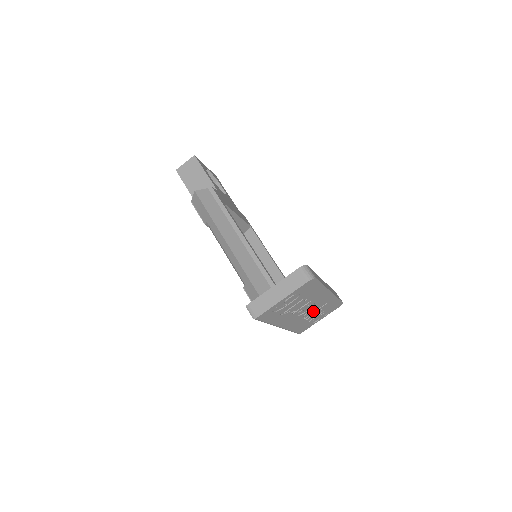
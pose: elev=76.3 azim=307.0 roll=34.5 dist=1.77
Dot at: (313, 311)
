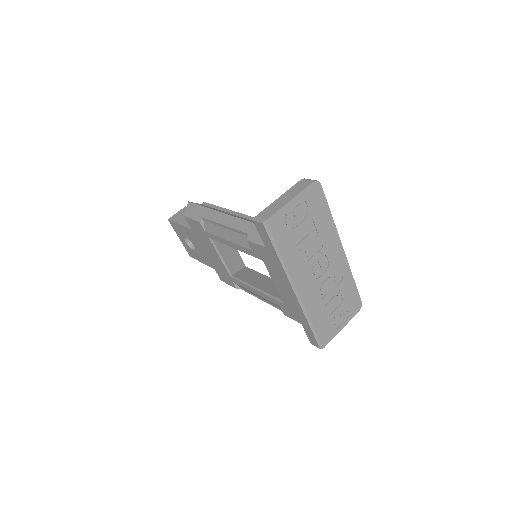
Dot at: (330, 285)
